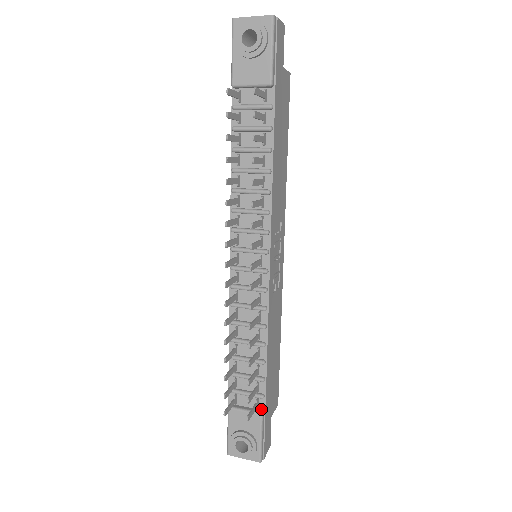
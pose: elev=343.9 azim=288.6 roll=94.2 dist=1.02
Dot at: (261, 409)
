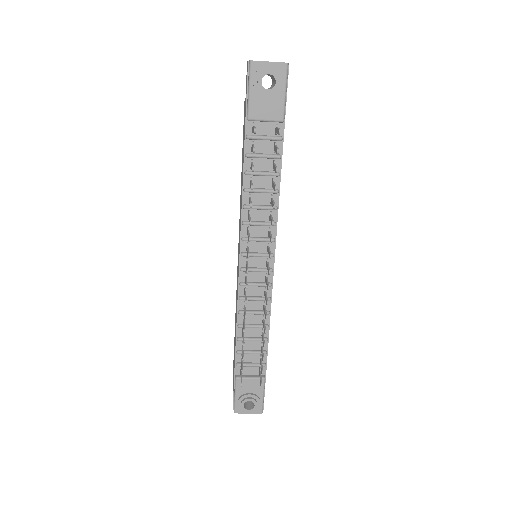
Dot at: (262, 374)
